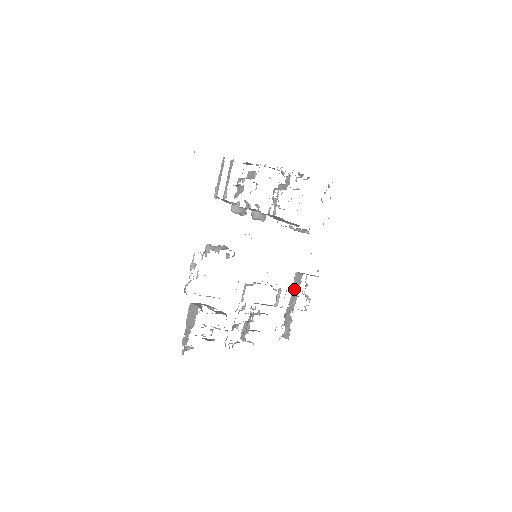
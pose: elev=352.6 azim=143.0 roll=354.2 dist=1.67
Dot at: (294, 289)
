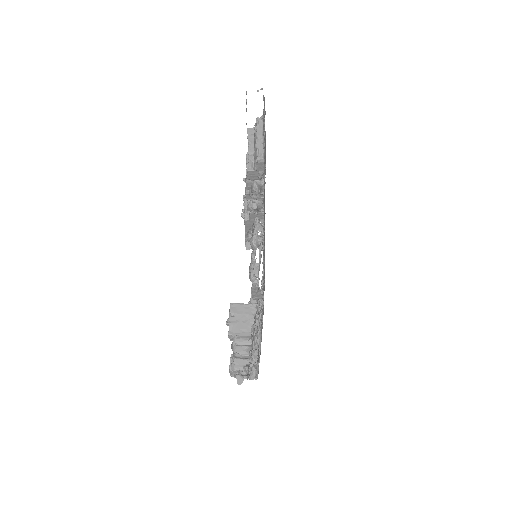
Dot at: occluded
